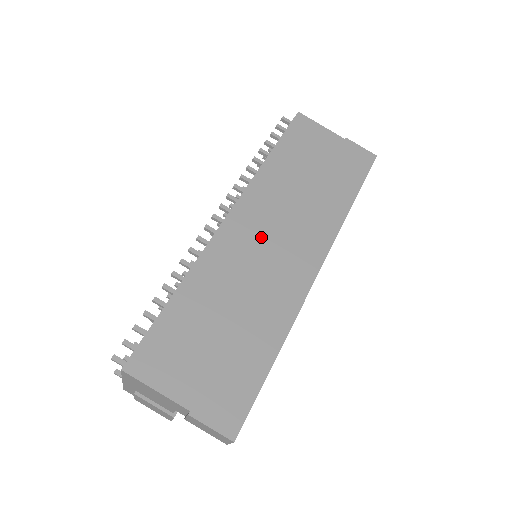
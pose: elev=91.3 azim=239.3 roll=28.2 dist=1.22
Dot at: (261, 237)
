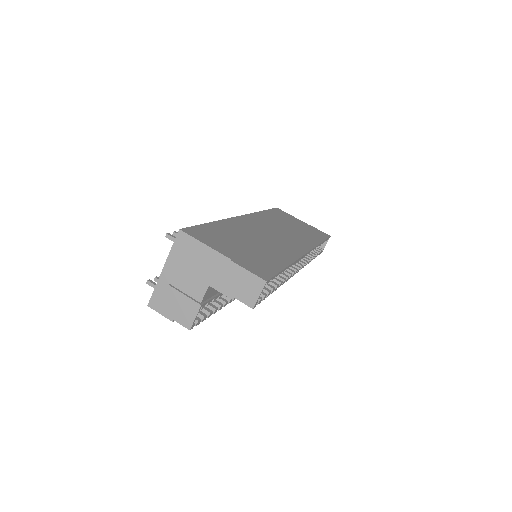
Dot at: (265, 229)
